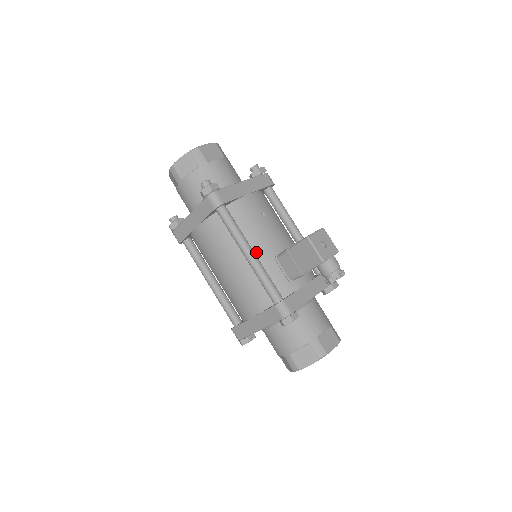
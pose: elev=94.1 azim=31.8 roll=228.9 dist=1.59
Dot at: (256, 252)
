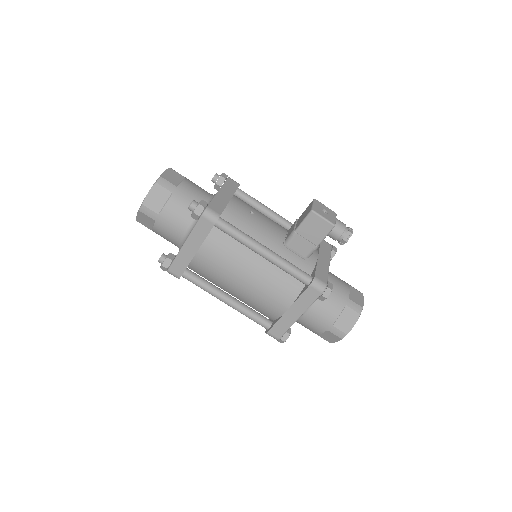
Dot at: occluded
